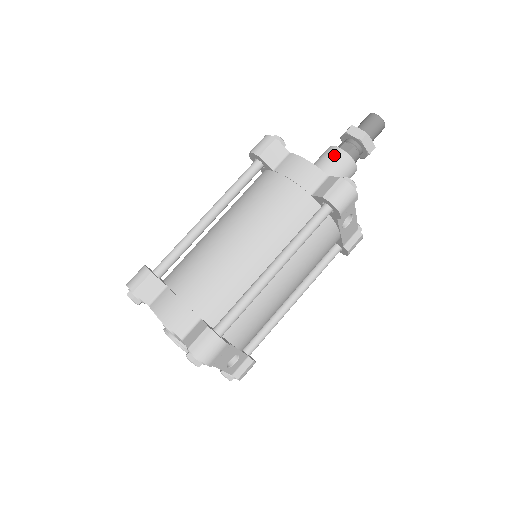
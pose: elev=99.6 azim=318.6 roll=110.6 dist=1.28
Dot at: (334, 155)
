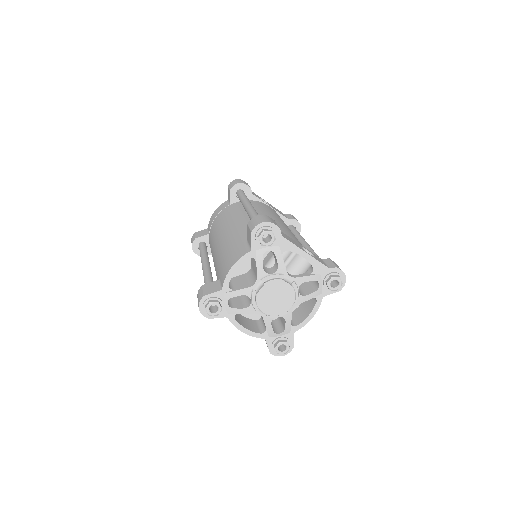
Dot at: occluded
